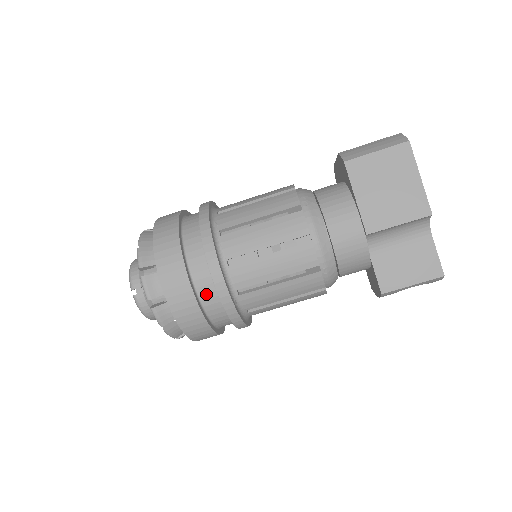
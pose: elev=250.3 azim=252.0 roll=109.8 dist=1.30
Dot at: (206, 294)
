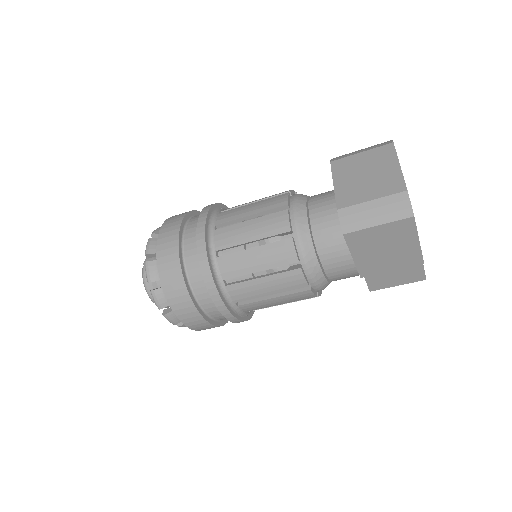
Dot at: (222, 318)
